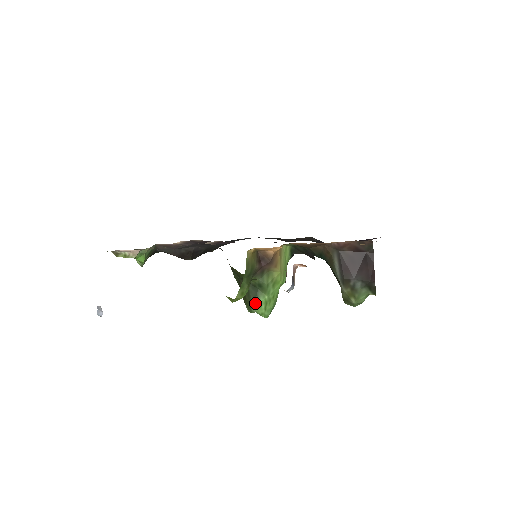
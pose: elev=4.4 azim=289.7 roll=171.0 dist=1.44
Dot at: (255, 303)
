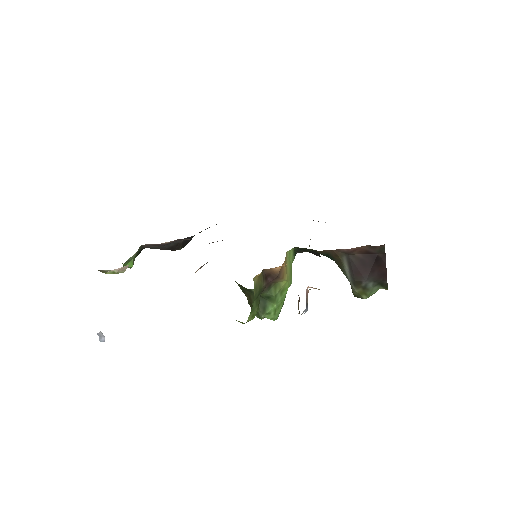
Dot at: (264, 313)
